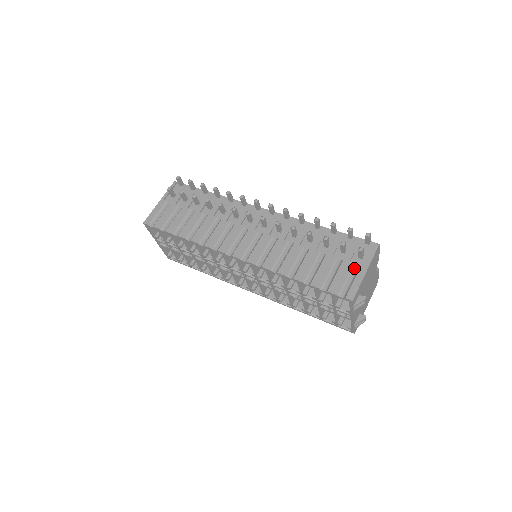
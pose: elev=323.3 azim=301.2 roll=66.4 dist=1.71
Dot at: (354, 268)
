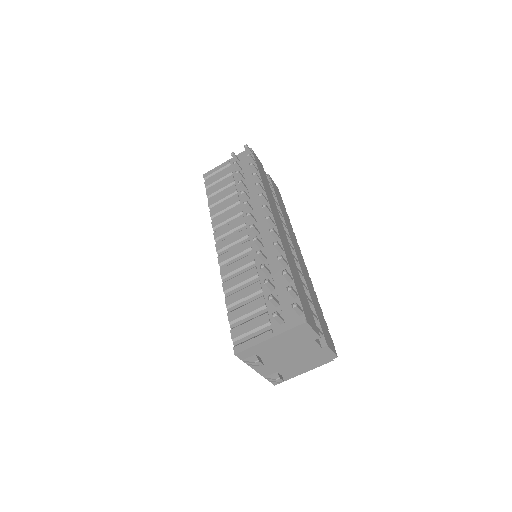
Dot at: (267, 327)
